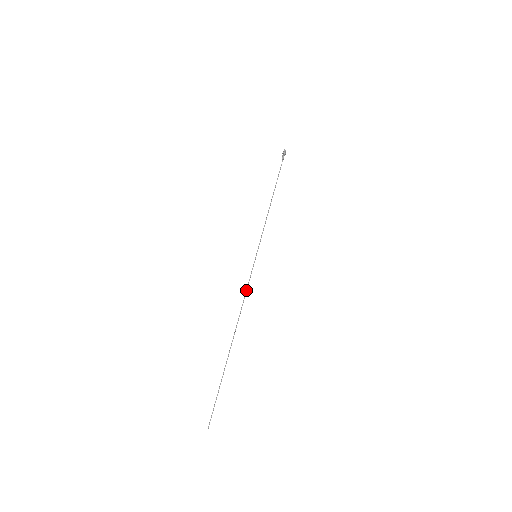
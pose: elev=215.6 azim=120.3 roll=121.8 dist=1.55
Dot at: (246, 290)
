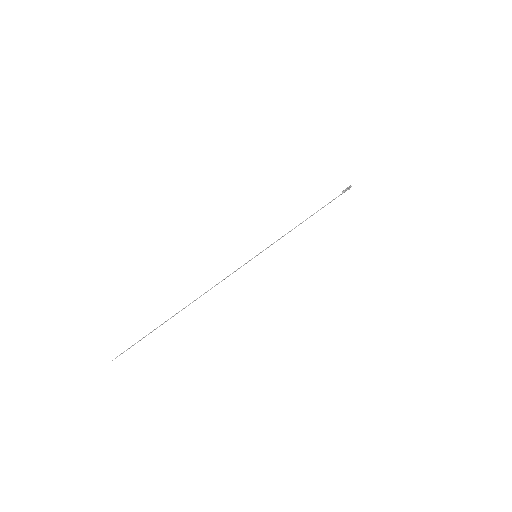
Dot at: (226, 277)
